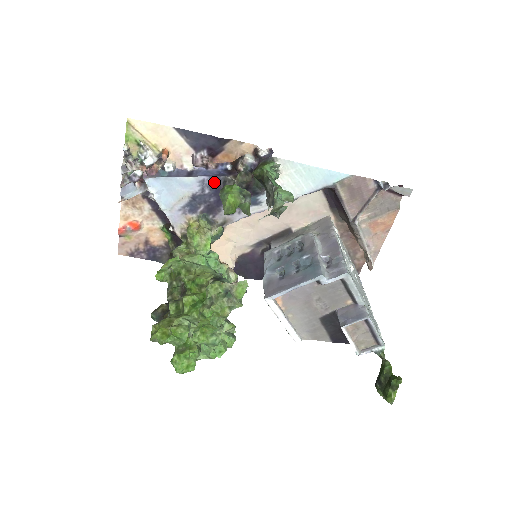
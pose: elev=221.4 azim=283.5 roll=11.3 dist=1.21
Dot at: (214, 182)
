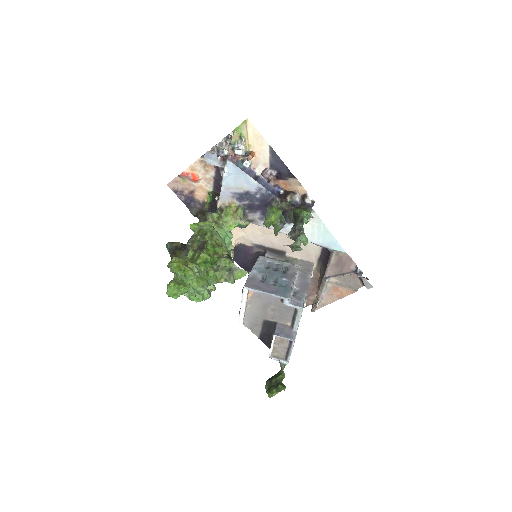
Dot at: (267, 195)
